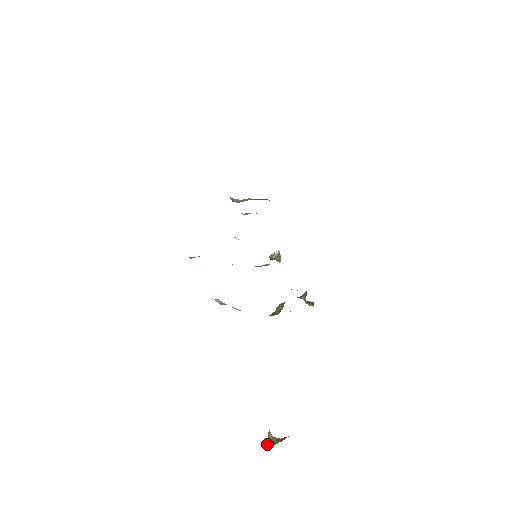
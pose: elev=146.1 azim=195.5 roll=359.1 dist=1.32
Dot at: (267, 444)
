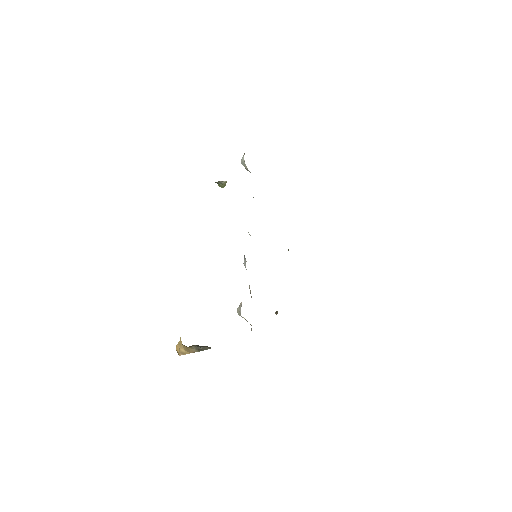
Dot at: (177, 348)
